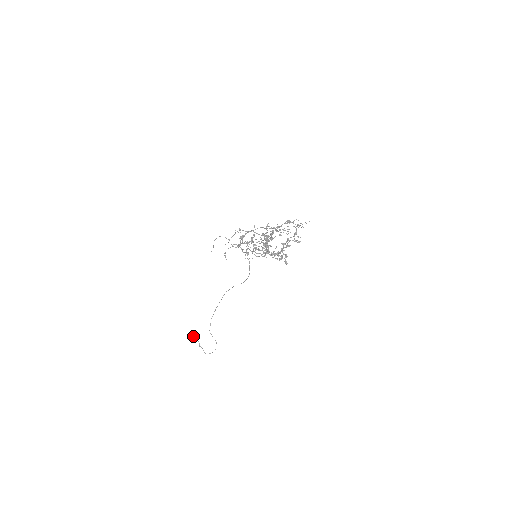
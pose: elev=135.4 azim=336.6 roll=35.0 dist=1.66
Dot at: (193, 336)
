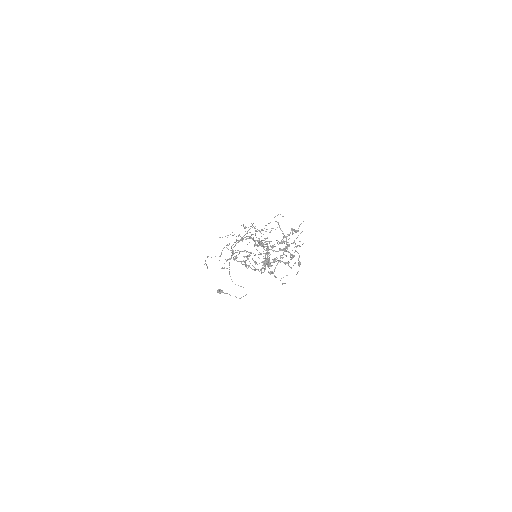
Dot at: occluded
